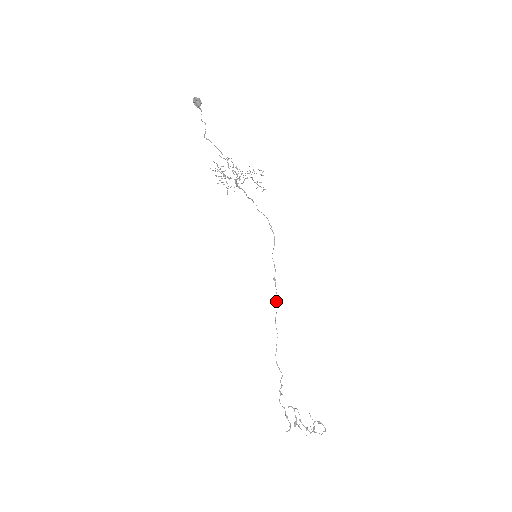
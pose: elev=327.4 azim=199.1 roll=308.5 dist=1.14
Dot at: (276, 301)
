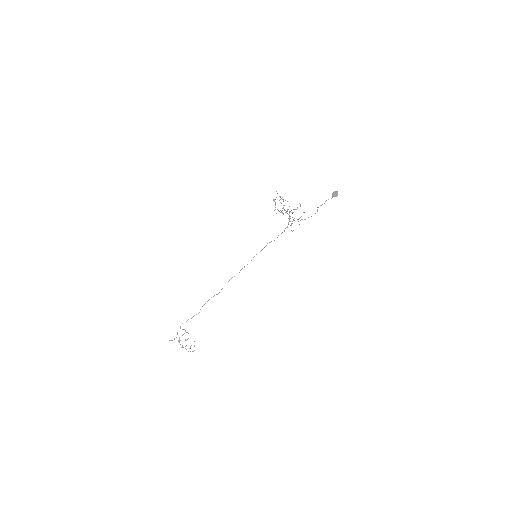
Dot at: occluded
